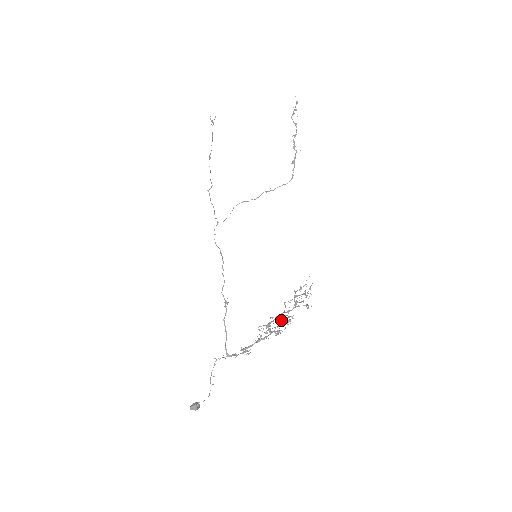
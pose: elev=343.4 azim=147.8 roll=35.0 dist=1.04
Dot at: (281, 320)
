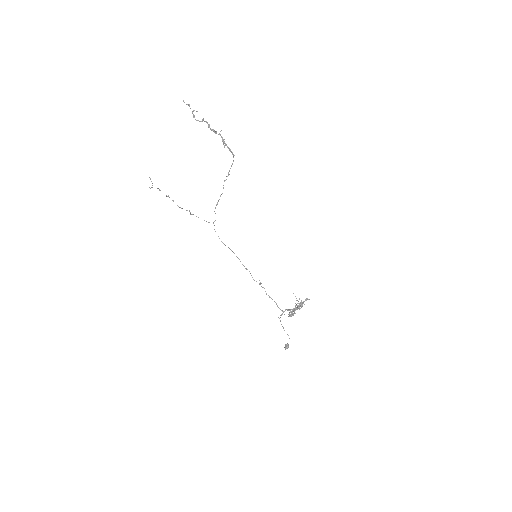
Dot at: occluded
